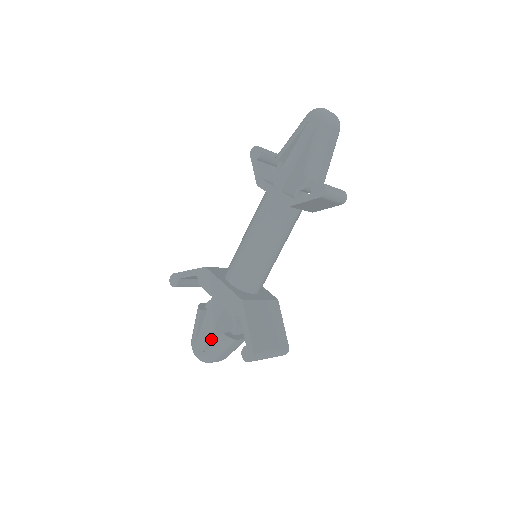
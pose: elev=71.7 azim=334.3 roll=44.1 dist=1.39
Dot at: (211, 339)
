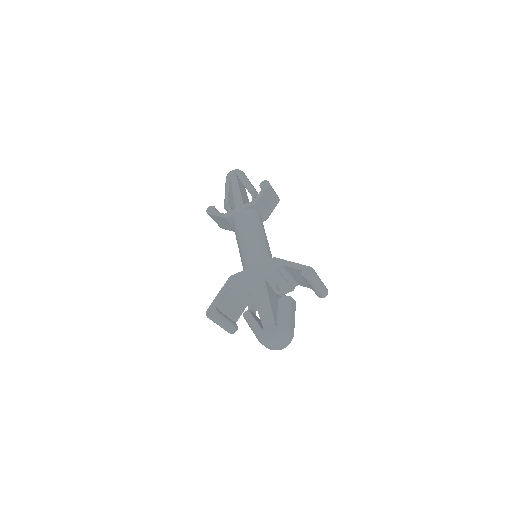
Dot at: (273, 315)
